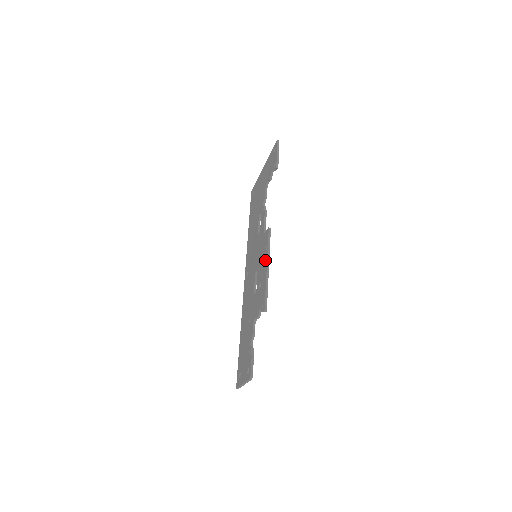
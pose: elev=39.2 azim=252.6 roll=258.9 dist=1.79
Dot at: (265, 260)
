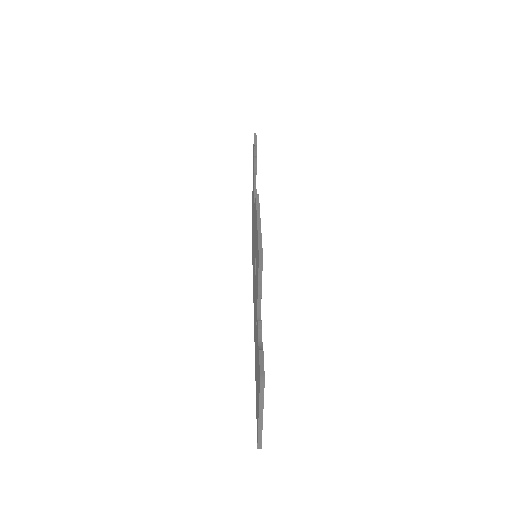
Dot at: (256, 222)
